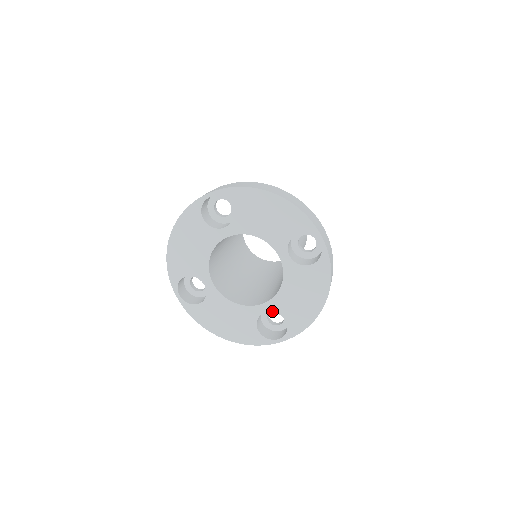
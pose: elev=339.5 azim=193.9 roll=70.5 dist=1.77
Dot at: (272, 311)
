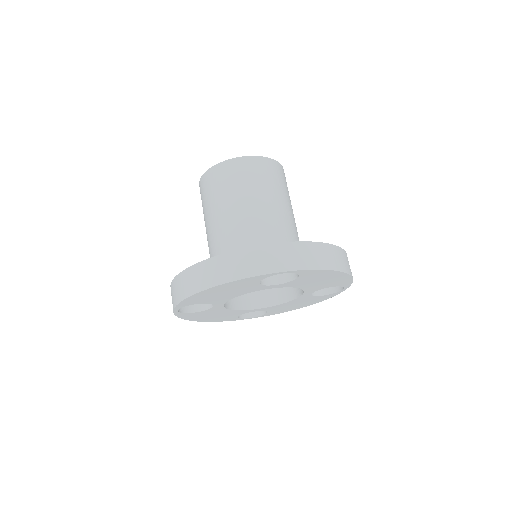
Dot at: occluded
